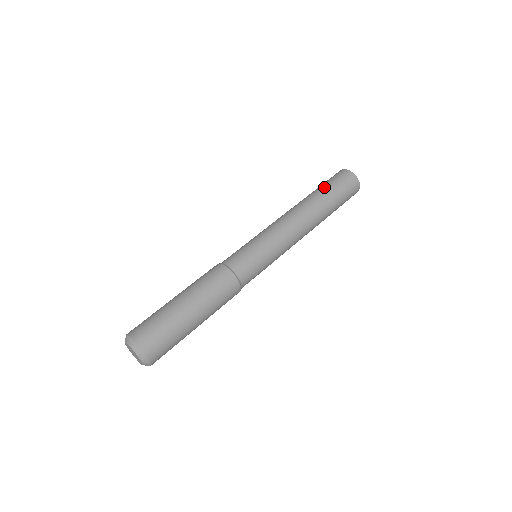
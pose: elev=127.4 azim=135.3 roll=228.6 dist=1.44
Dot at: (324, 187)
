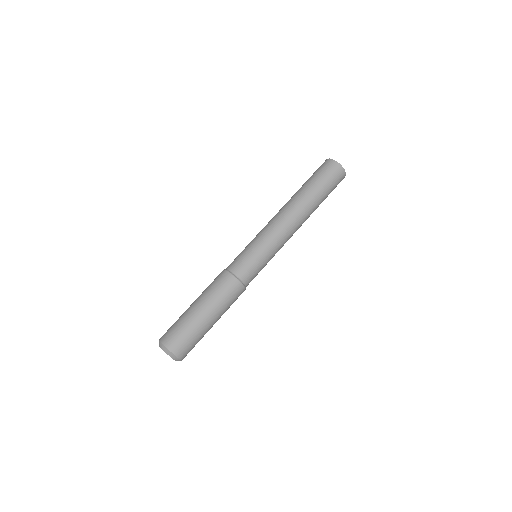
Dot at: (314, 183)
